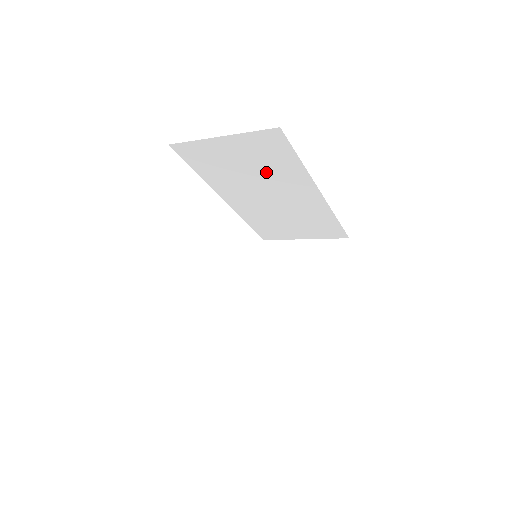
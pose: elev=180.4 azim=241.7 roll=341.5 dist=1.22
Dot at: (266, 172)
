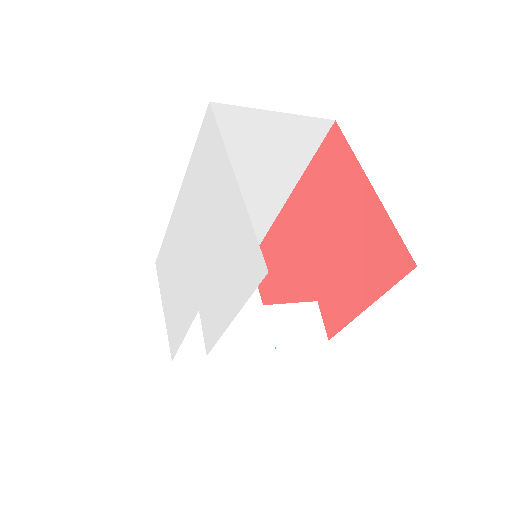
Dot at: (267, 167)
